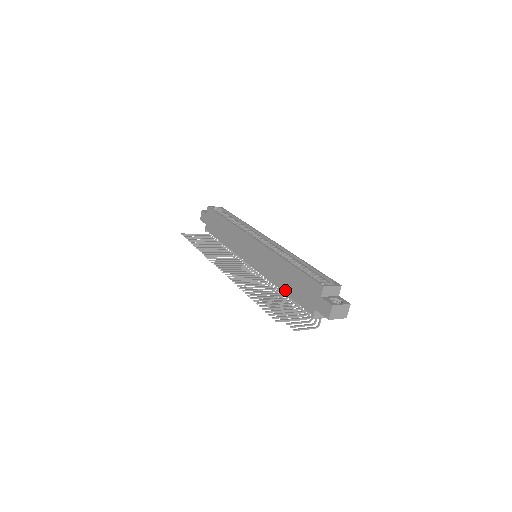
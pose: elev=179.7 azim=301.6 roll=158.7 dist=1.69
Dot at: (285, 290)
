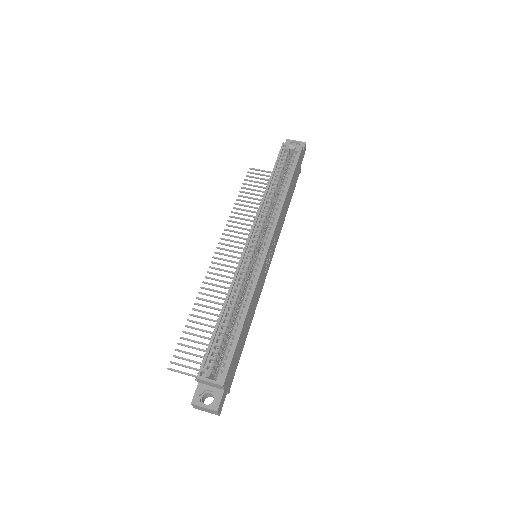
Dot at: occluded
